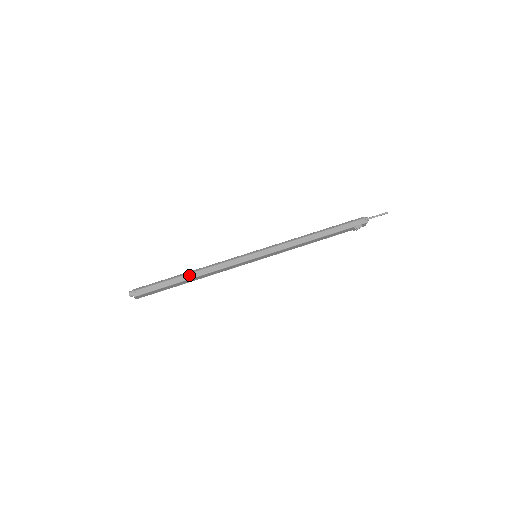
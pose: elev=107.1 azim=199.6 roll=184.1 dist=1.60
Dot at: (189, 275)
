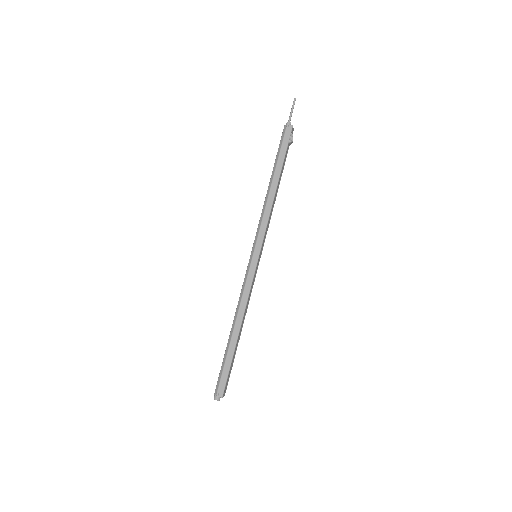
Dot at: (234, 333)
